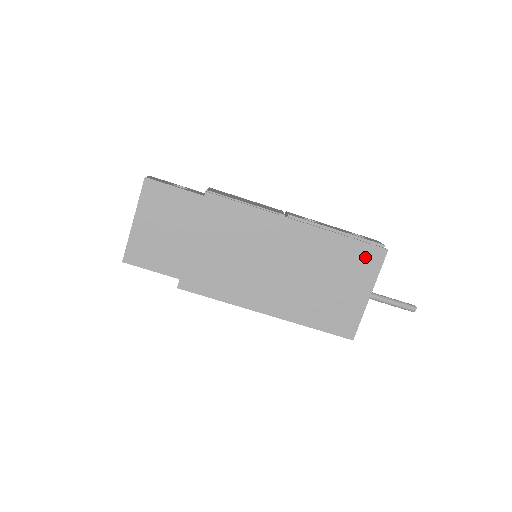
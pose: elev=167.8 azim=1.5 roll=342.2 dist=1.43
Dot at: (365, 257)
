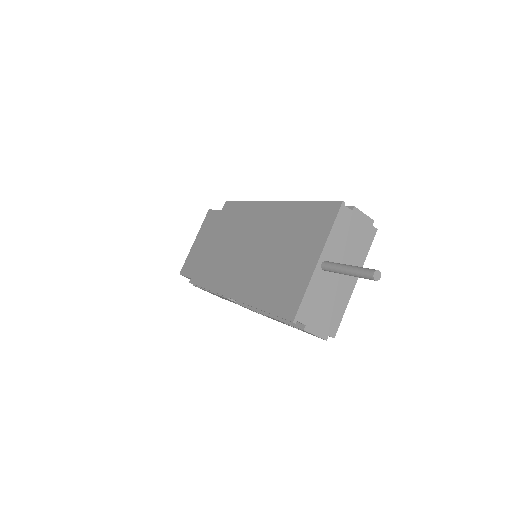
Dot at: (319, 217)
